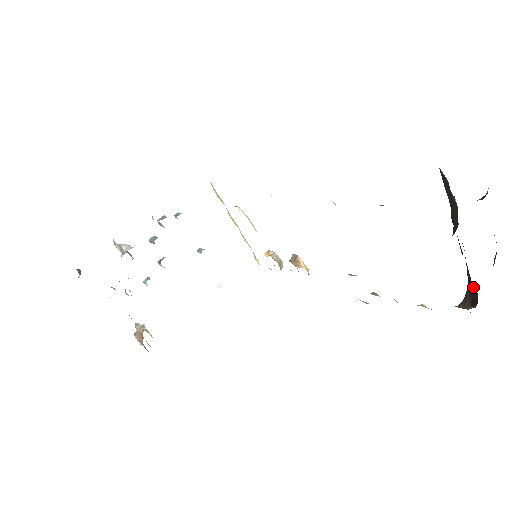
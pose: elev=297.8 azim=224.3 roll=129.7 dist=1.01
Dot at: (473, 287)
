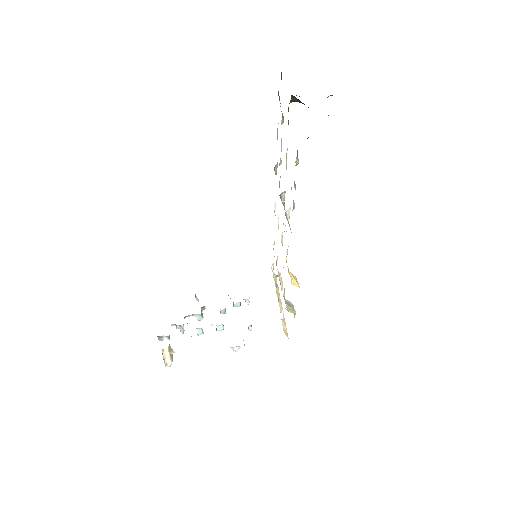
Dot at: occluded
